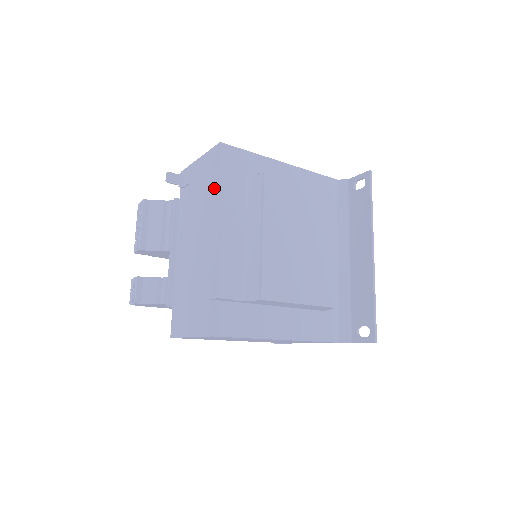
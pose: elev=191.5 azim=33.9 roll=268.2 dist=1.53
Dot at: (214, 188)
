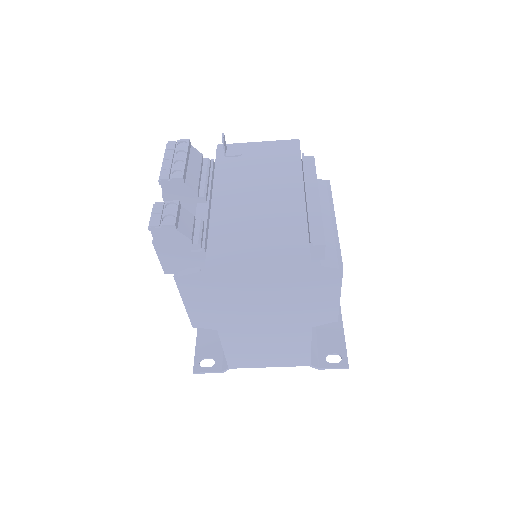
Dot at: (305, 164)
